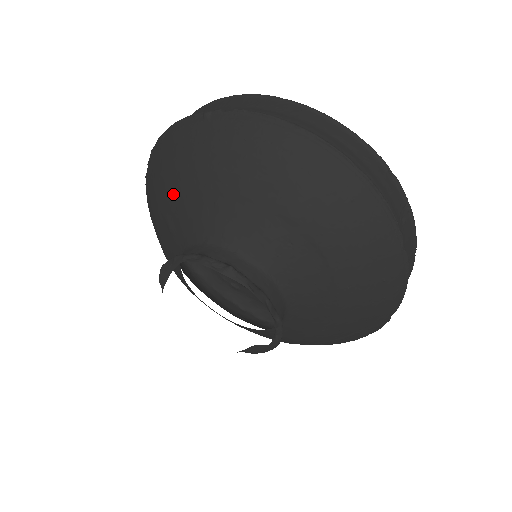
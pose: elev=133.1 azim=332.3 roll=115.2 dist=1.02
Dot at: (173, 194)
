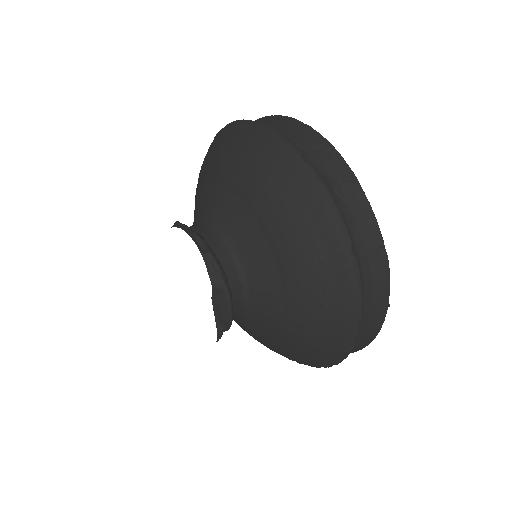
Dot at: occluded
